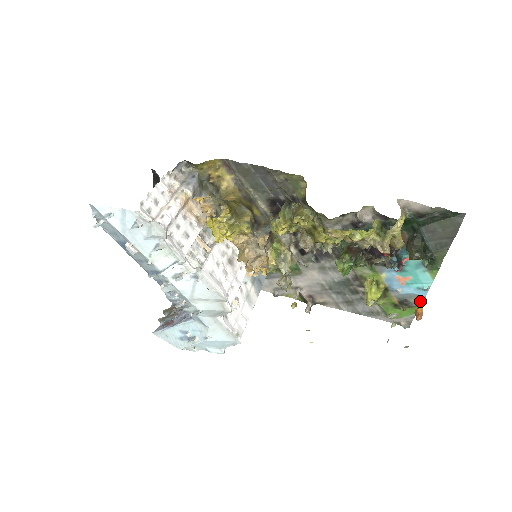
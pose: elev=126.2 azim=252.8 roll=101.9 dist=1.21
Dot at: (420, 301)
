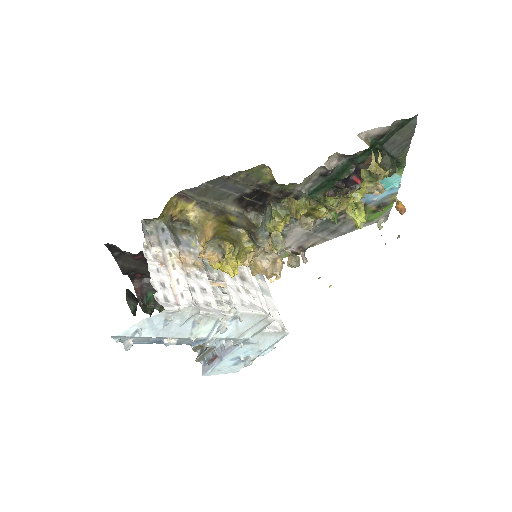
Dot at: (394, 197)
